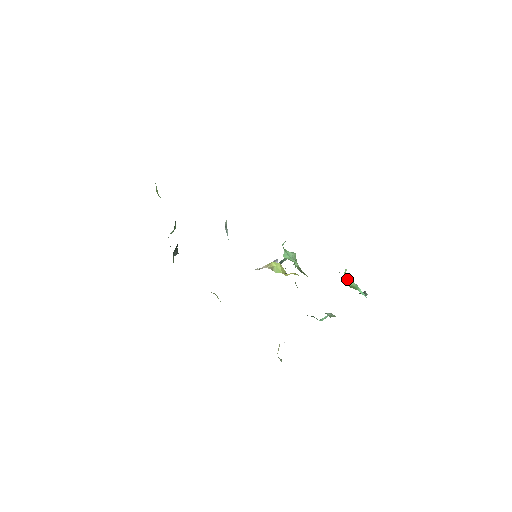
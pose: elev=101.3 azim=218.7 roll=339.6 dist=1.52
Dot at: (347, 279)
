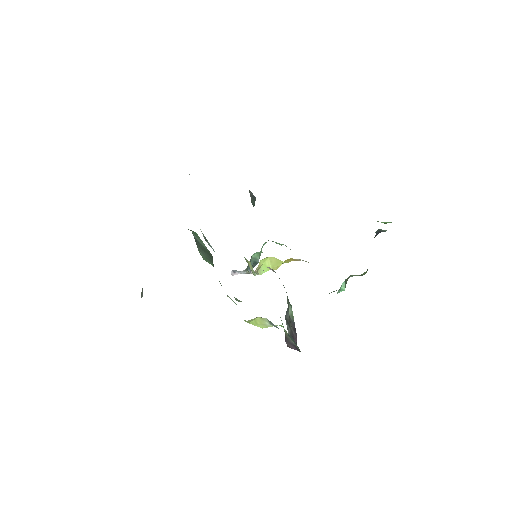
Dot at: occluded
